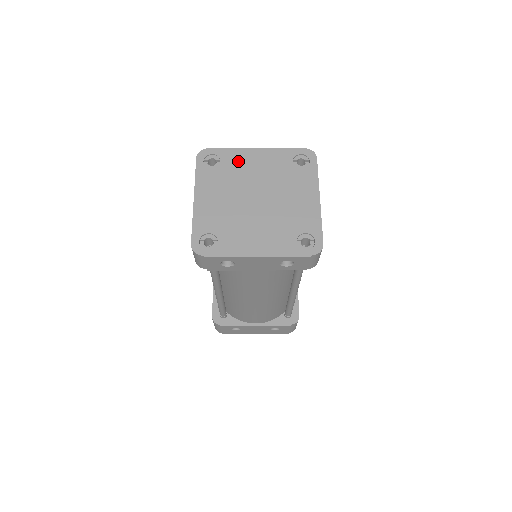
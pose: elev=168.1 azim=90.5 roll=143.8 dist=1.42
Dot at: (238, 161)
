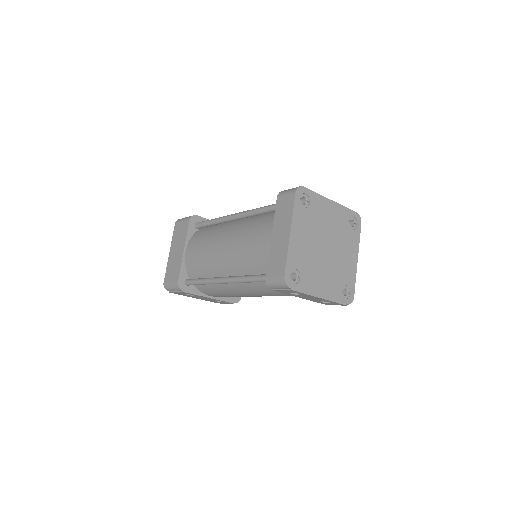
Dot at: (320, 208)
